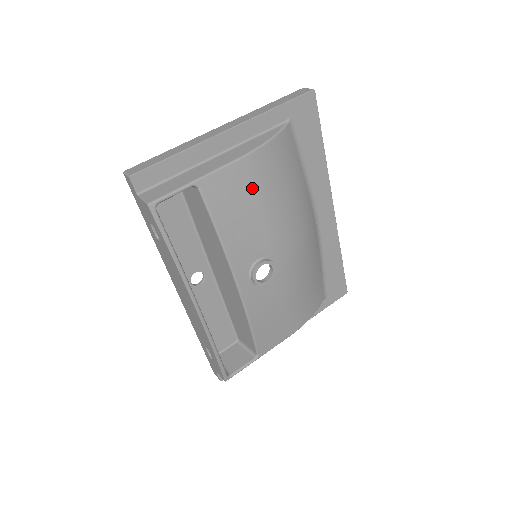
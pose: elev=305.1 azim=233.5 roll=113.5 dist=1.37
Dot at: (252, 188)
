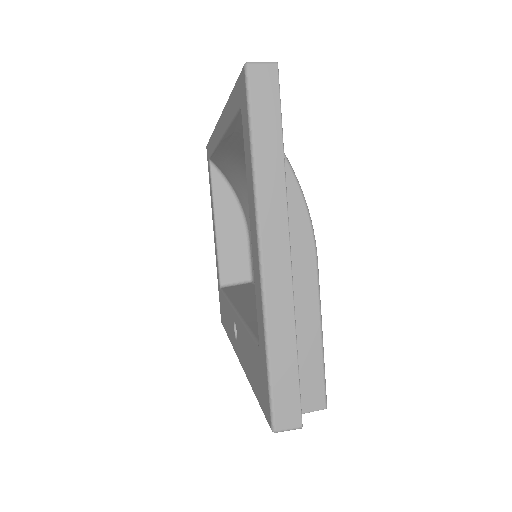
Dot at: occluded
